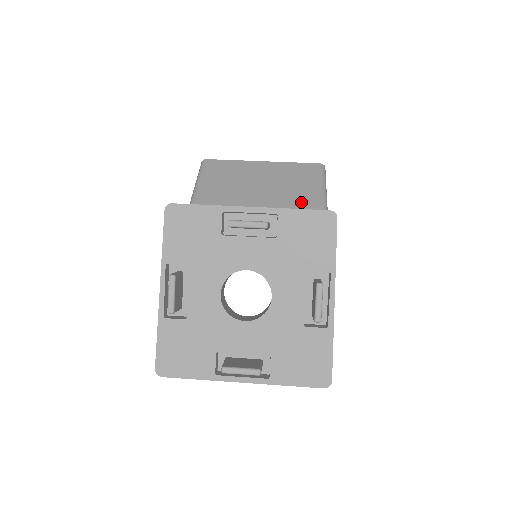
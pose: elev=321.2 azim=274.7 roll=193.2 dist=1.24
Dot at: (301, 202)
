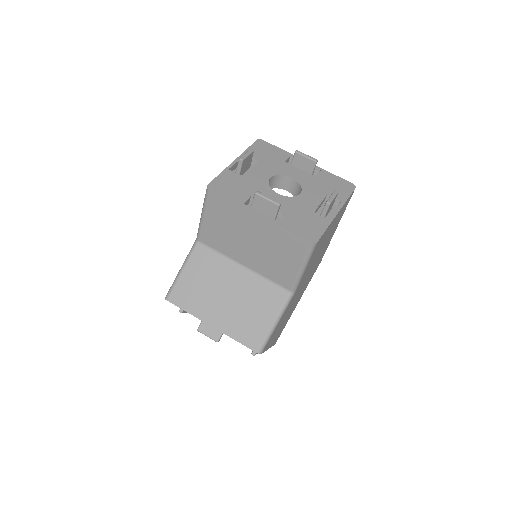
Dot at: (278, 274)
